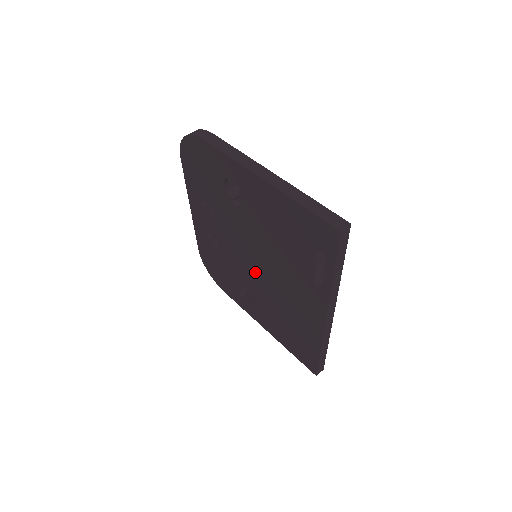
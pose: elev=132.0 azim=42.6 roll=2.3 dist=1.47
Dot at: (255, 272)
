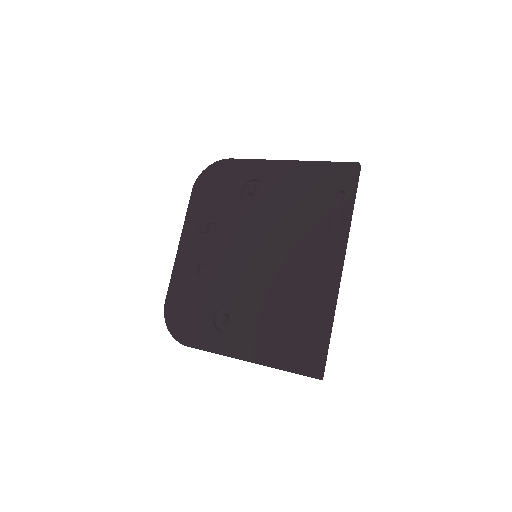
Dot at: (254, 270)
